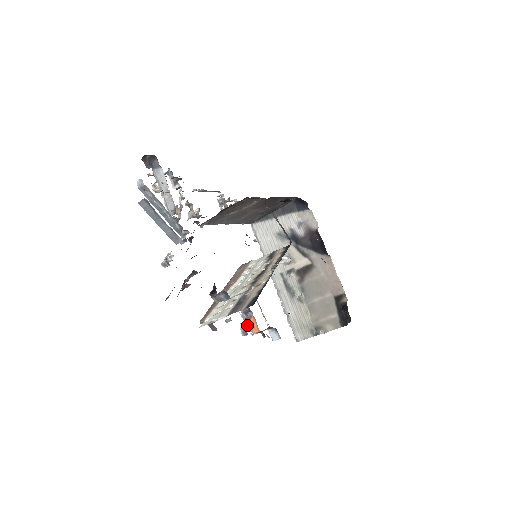
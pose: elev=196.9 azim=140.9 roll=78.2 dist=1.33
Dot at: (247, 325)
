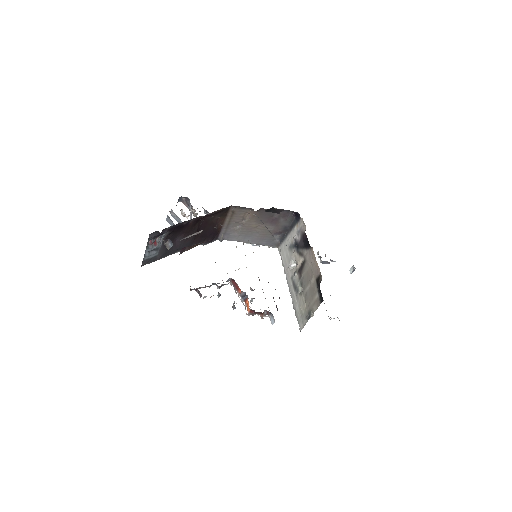
Dot at: (245, 307)
